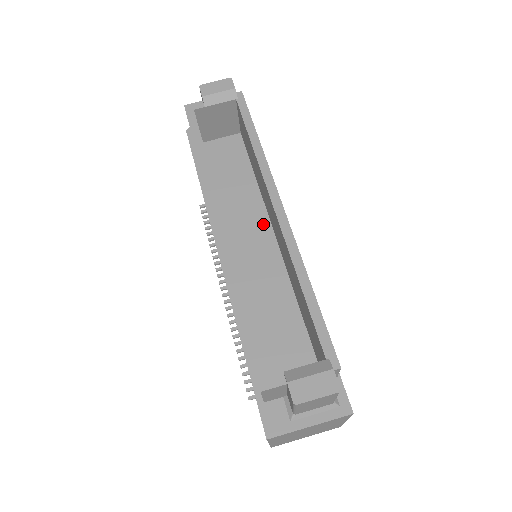
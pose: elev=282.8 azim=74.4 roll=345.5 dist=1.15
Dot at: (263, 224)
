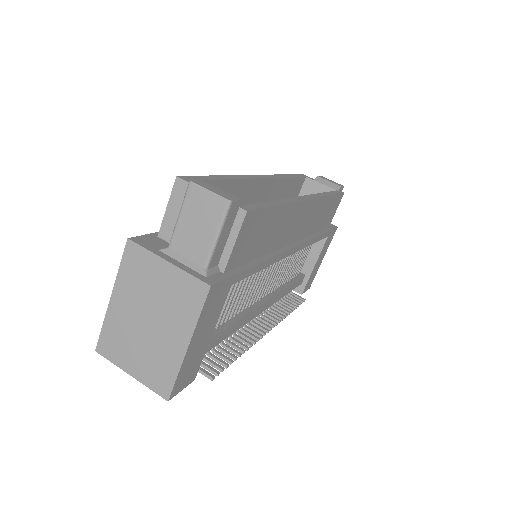
Dot at: occluded
